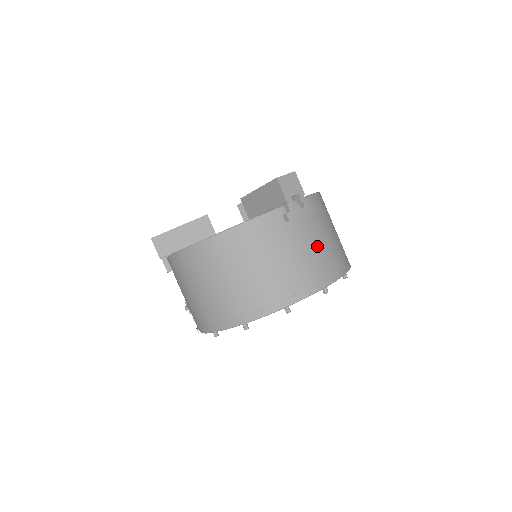
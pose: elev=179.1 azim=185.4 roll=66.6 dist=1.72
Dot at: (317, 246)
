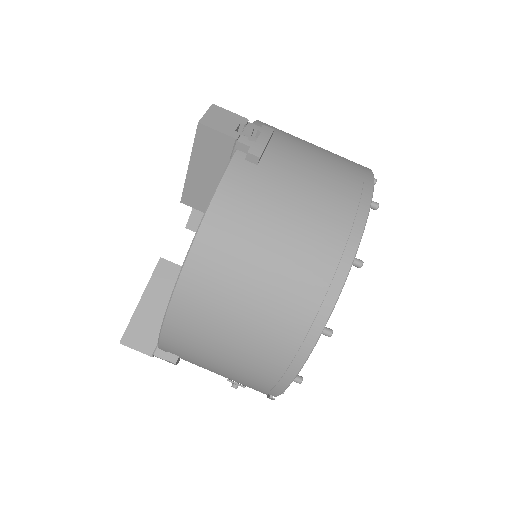
Dot at: (316, 164)
